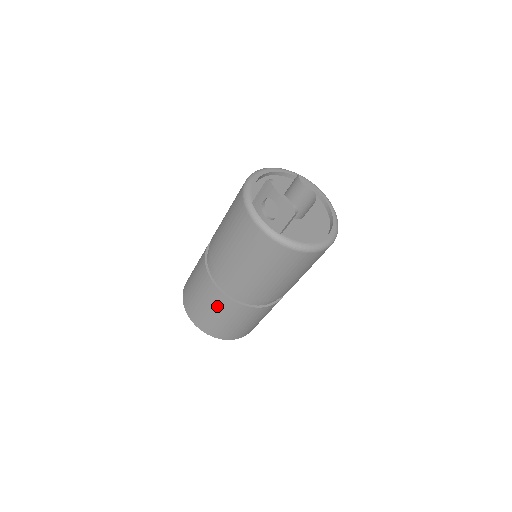
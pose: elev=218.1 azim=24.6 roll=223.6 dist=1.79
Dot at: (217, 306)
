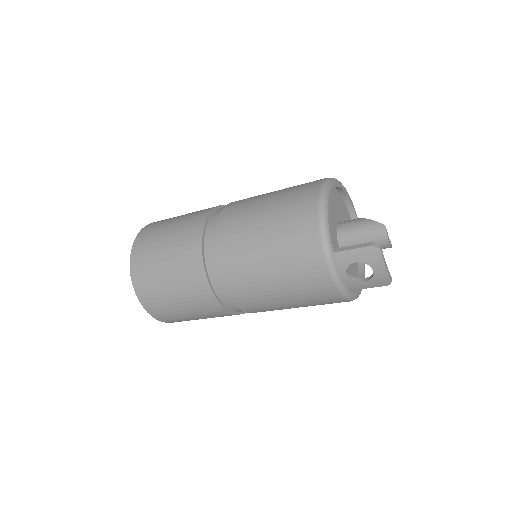
Dot at: (202, 311)
